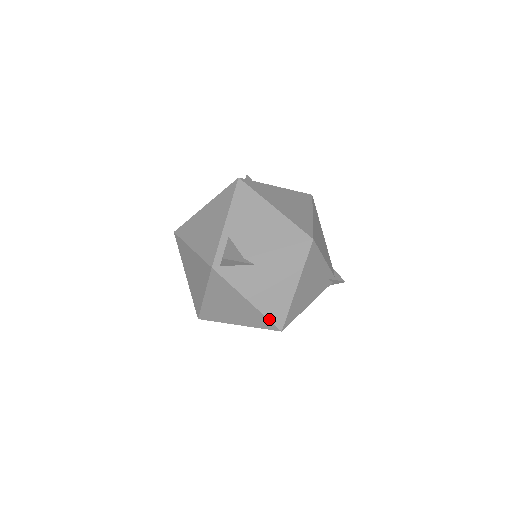
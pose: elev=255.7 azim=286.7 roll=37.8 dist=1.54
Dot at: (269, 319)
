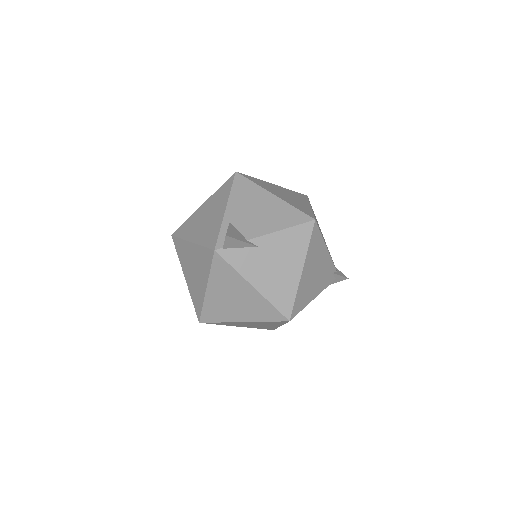
Dot at: (276, 307)
